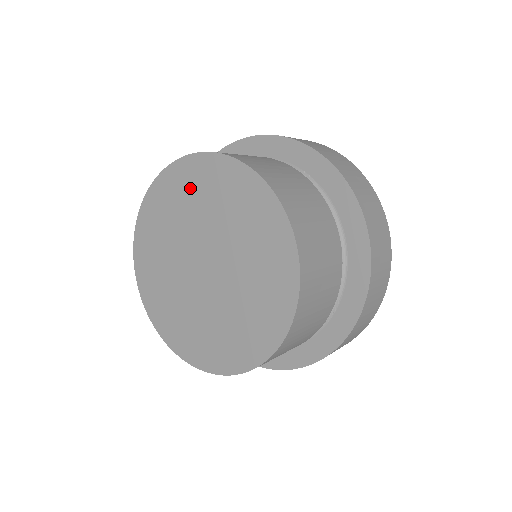
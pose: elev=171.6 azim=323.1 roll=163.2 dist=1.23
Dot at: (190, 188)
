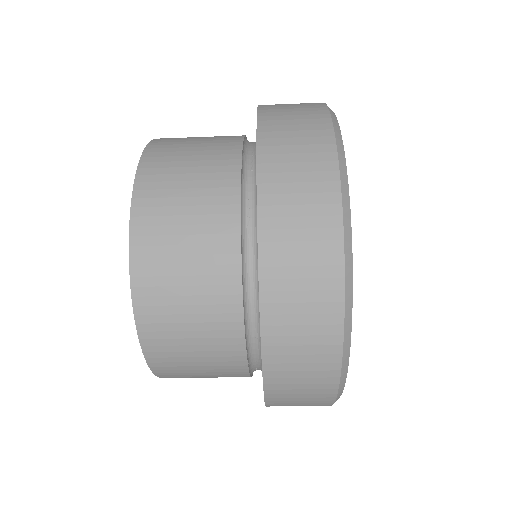
Dot at: occluded
